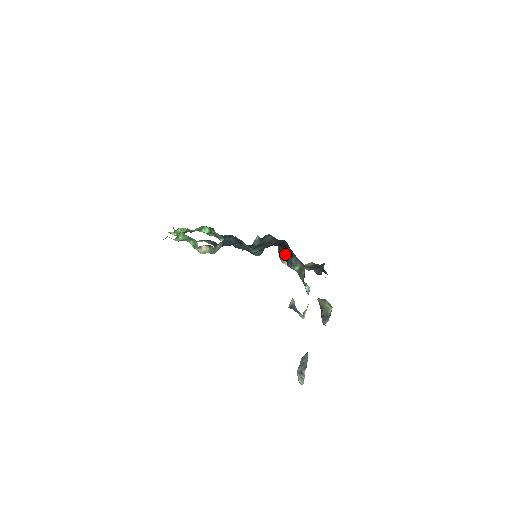
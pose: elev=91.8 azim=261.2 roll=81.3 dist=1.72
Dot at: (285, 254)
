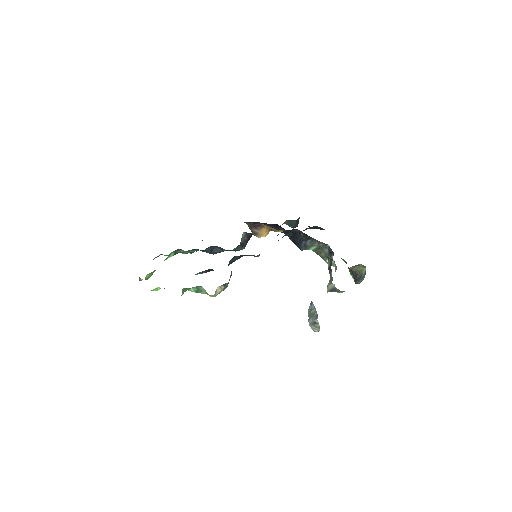
Dot at: (292, 239)
